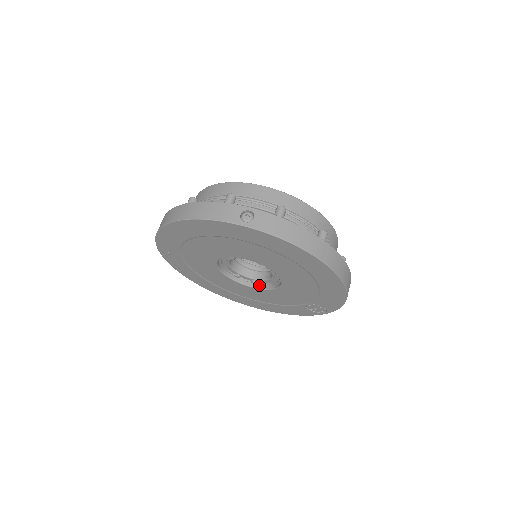
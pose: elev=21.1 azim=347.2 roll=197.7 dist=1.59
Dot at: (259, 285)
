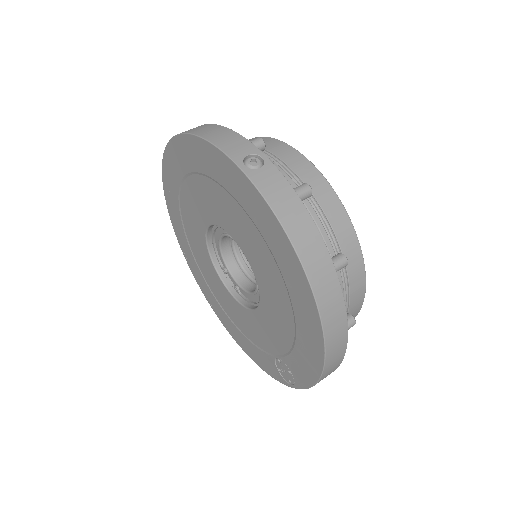
Dot at: (240, 296)
